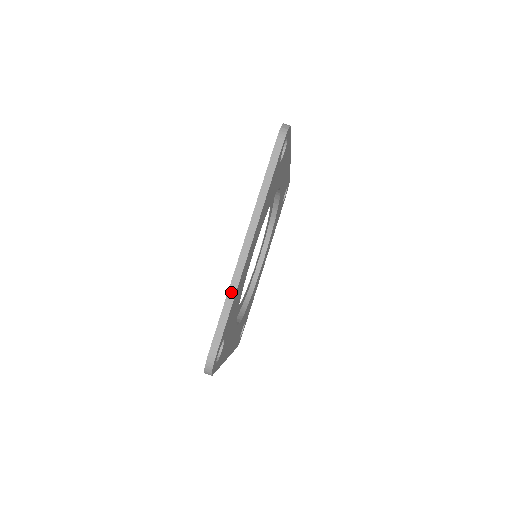
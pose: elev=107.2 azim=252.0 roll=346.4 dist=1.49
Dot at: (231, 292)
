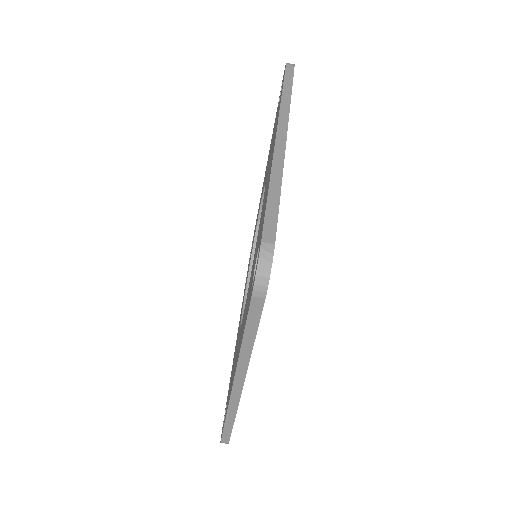
Dot at: (230, 414)
